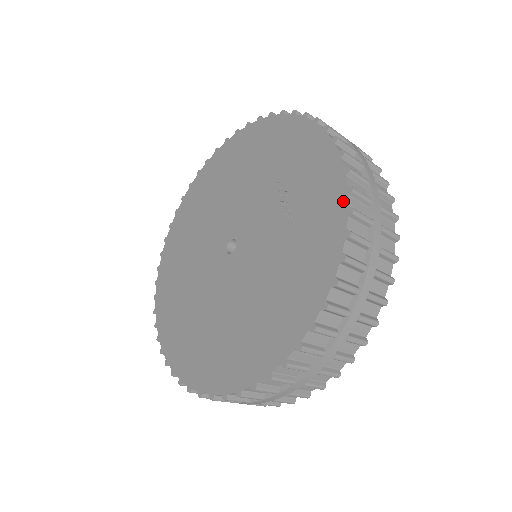
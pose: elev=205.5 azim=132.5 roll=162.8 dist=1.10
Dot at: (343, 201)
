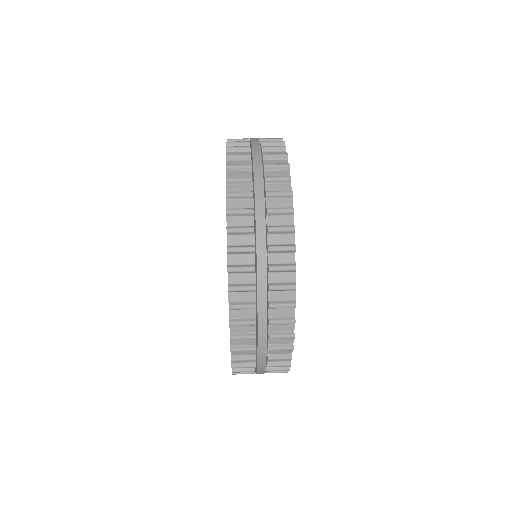
Dot at: (227, 258)
